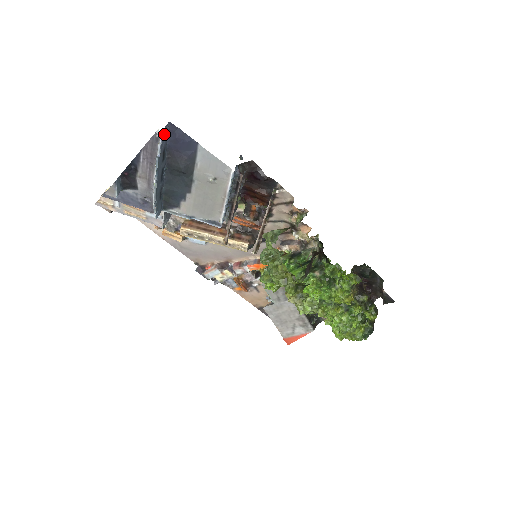
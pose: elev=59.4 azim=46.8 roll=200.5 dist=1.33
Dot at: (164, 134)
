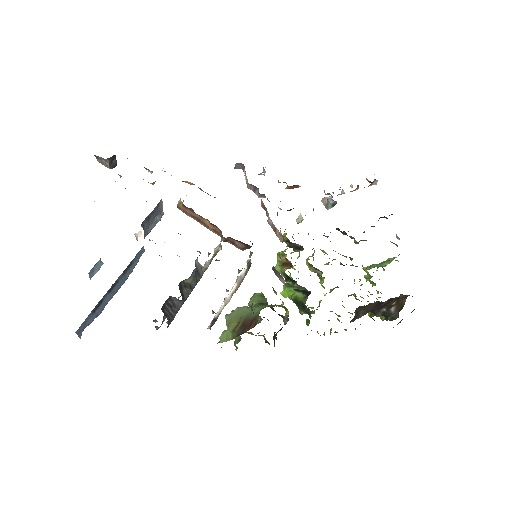
Dot at: (82, 328)
